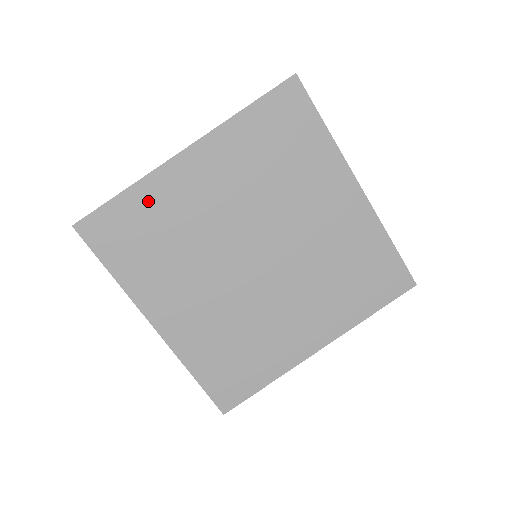
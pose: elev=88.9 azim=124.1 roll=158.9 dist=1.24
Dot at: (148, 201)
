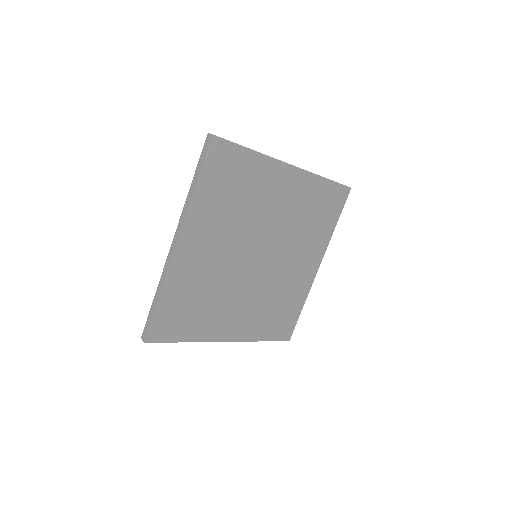
Dot at: (177, 290)
